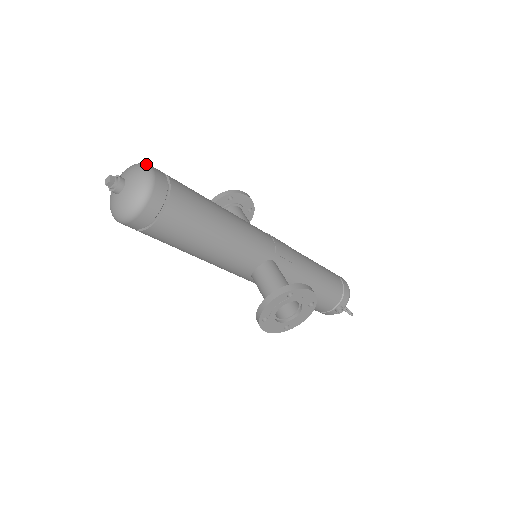
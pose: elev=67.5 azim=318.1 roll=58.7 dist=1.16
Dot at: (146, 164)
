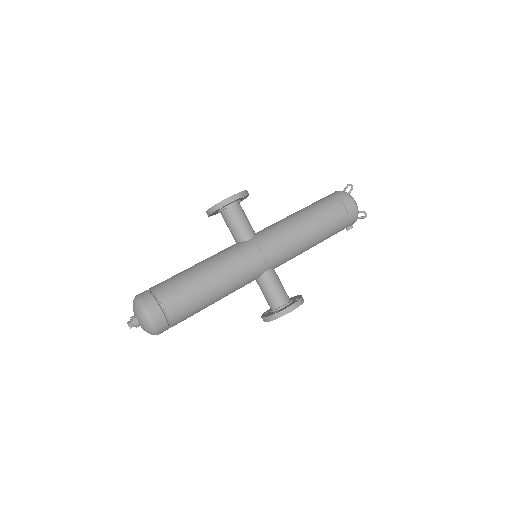
Dot at: (144, 311)
